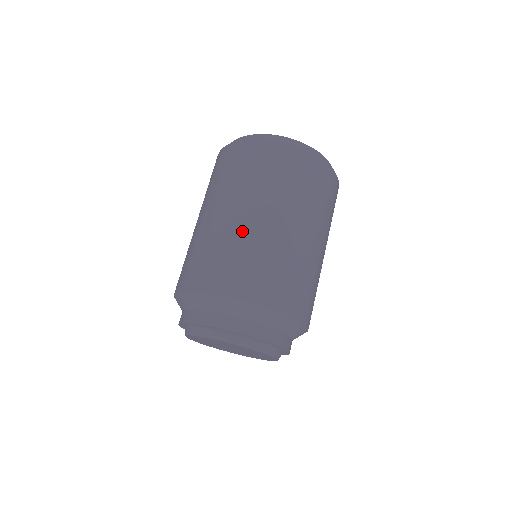
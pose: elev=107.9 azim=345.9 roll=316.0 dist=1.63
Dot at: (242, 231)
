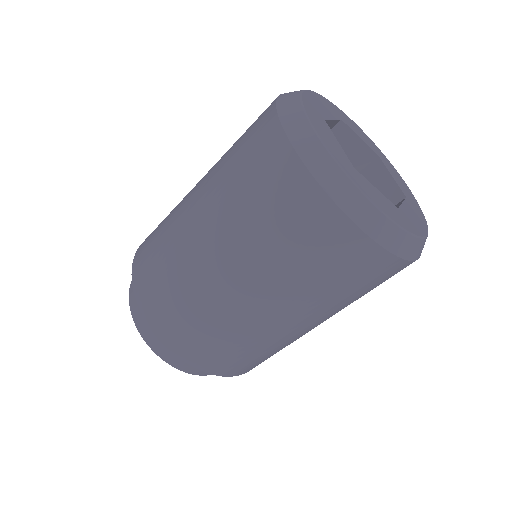
Dot at: (186, 250)
